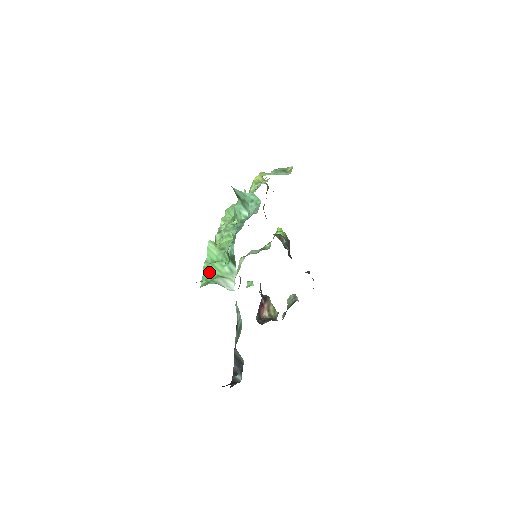
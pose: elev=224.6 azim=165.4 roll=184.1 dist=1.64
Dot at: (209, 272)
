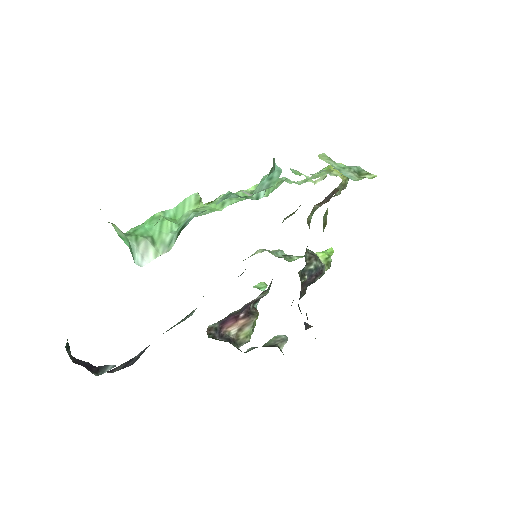
Dot at: (149, 225)
